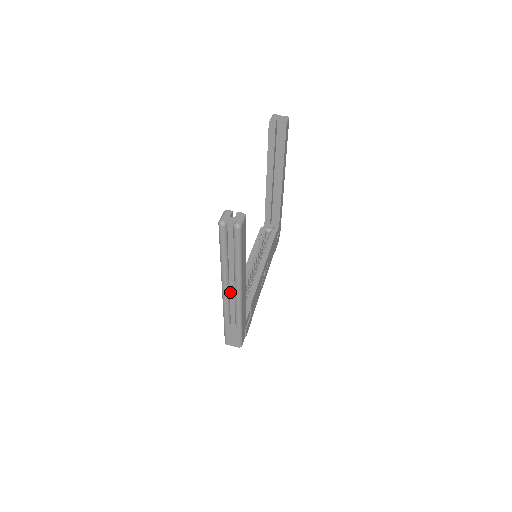
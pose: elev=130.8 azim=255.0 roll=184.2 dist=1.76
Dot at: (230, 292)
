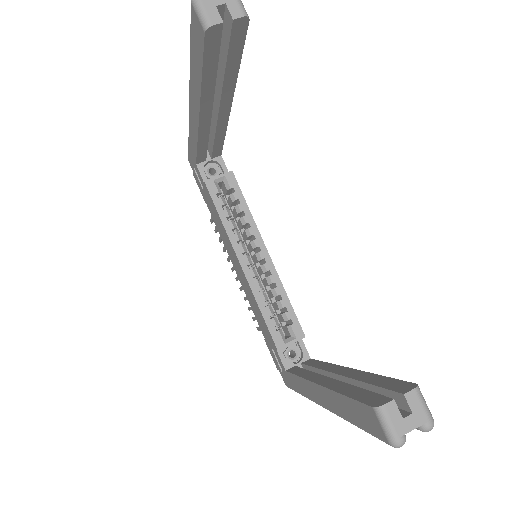
Dot at: occluded
